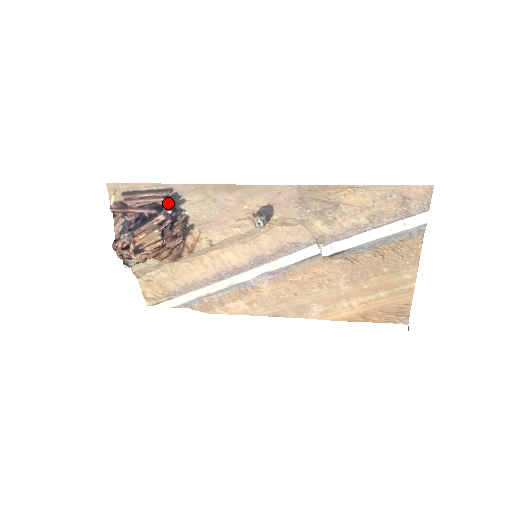
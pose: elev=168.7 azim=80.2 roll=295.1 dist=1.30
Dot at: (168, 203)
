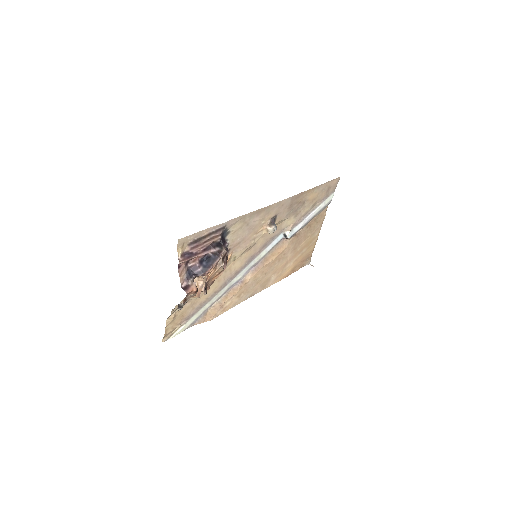
Dot at: (222, 238)
